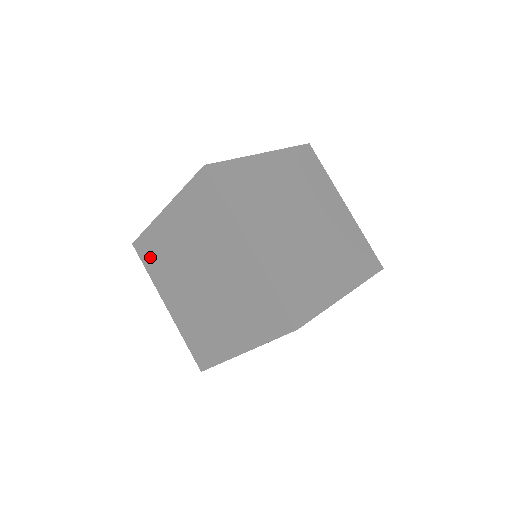
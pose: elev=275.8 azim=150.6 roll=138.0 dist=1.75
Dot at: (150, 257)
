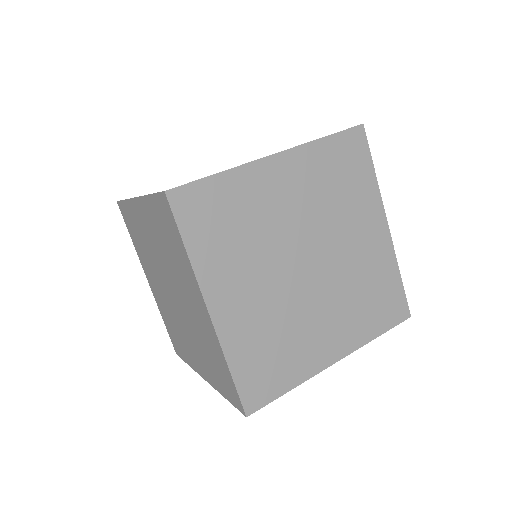
Dot at: (131, 228)
